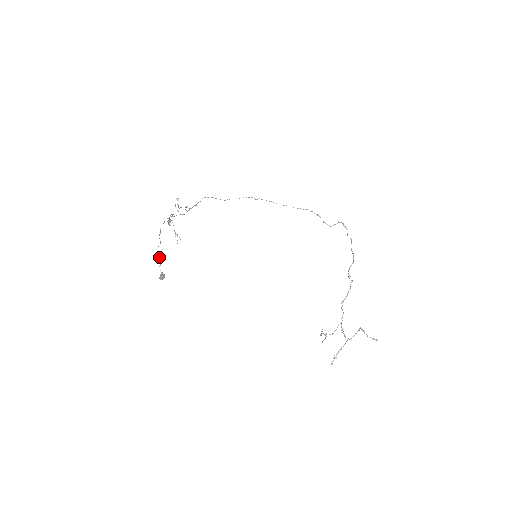
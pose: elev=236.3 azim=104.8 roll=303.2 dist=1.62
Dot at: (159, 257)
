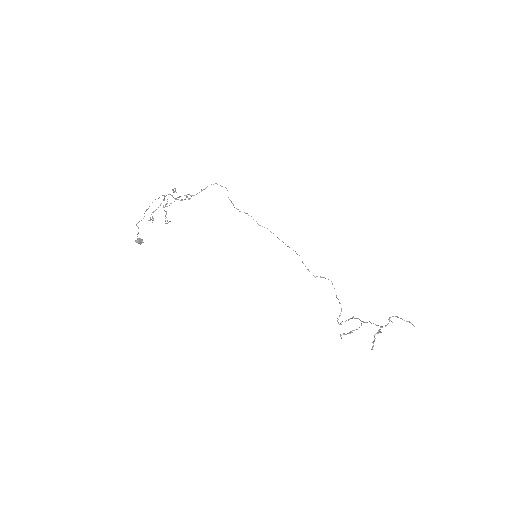
Dot at: (138, 228)
